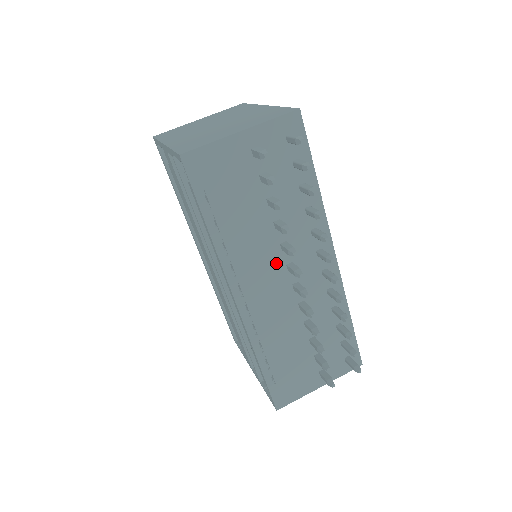
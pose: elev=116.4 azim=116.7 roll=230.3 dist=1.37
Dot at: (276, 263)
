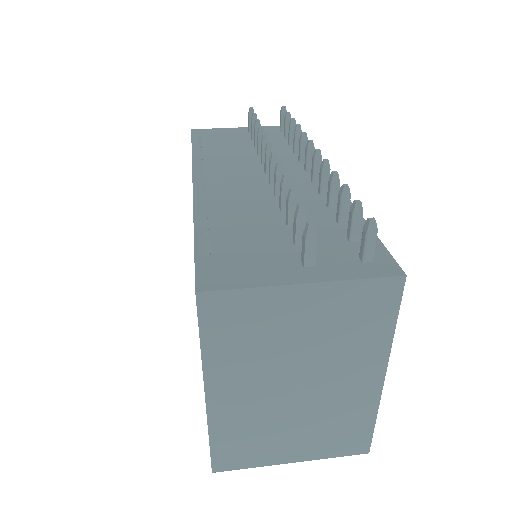
Dot at: (253, 170)
